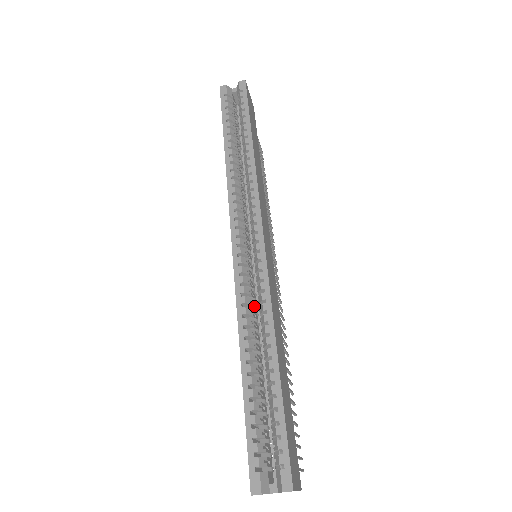
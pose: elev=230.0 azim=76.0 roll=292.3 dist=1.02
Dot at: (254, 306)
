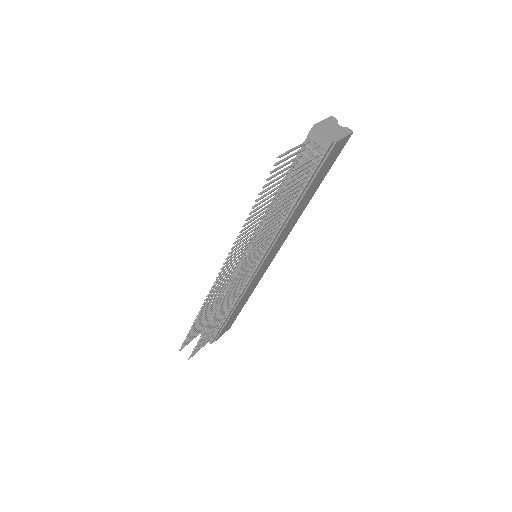
Dot at: occluded
